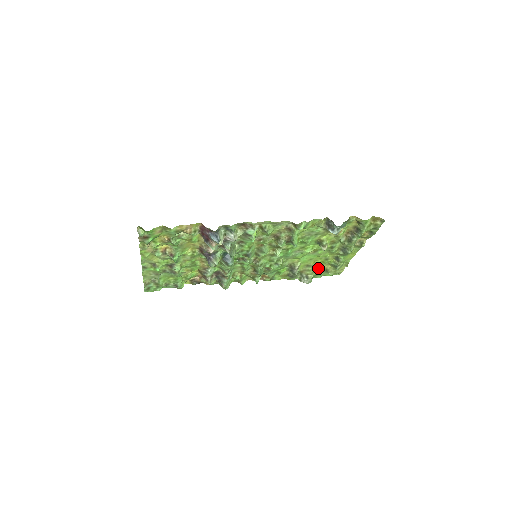
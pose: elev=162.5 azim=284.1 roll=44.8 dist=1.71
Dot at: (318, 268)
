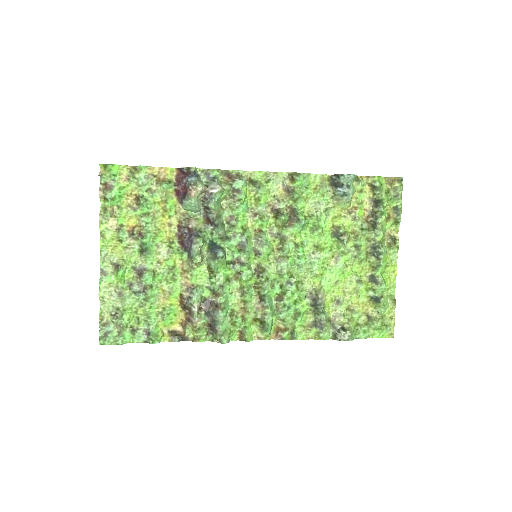
Dot at: (354, 311)
